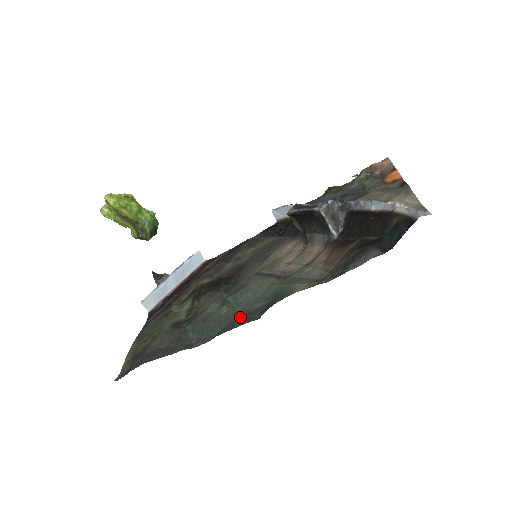
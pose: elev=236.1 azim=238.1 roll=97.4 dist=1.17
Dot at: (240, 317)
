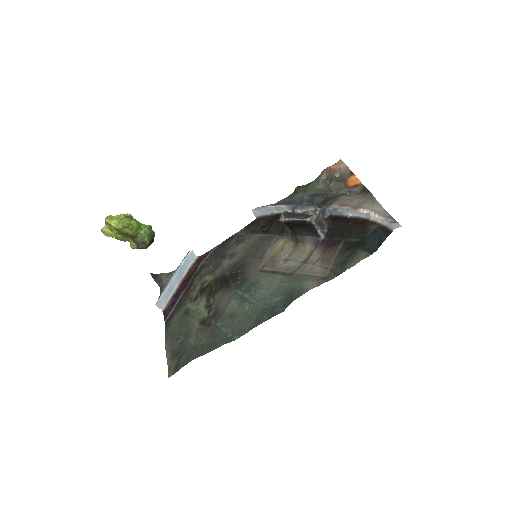
Dot at: (265, 311)
